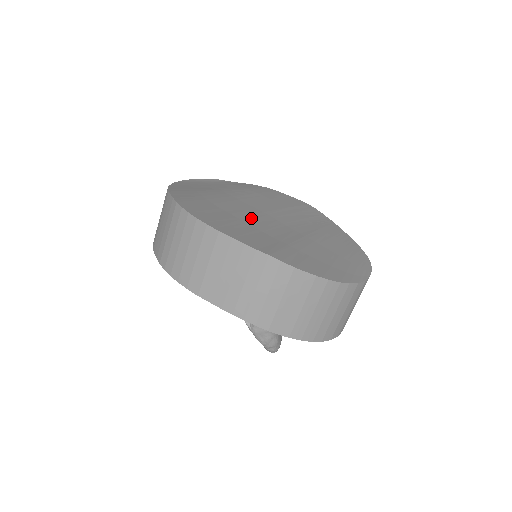
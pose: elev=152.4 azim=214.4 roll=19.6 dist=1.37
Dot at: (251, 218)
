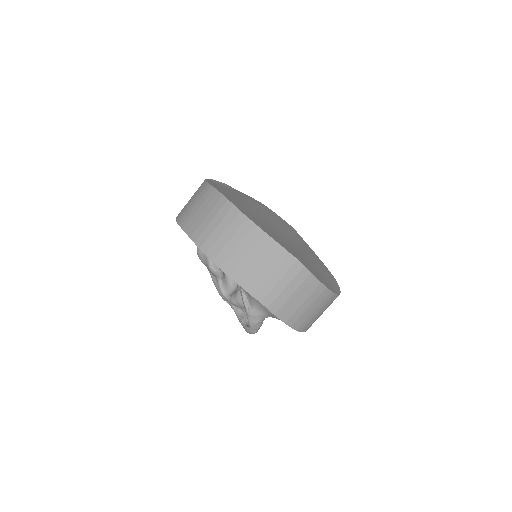
Dot at: (271, 227)
